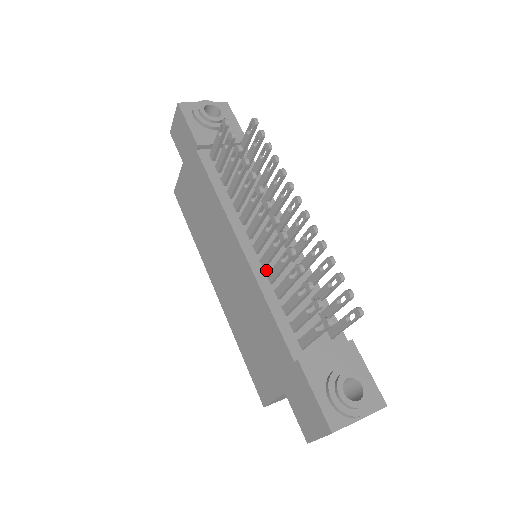
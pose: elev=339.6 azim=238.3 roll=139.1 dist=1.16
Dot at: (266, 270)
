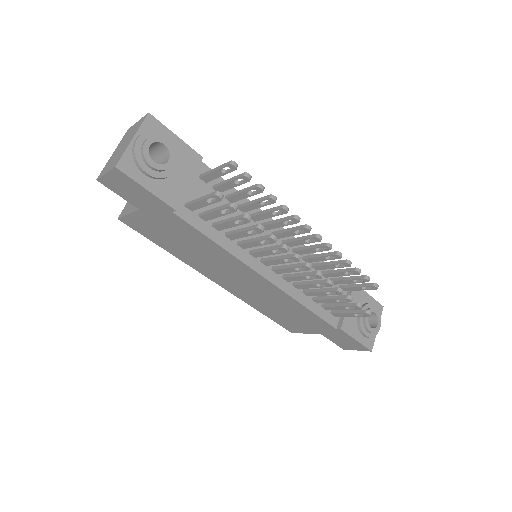
Dot at: (290, 281)
